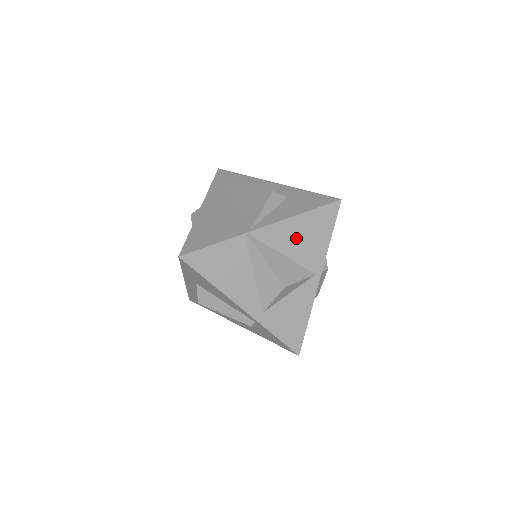
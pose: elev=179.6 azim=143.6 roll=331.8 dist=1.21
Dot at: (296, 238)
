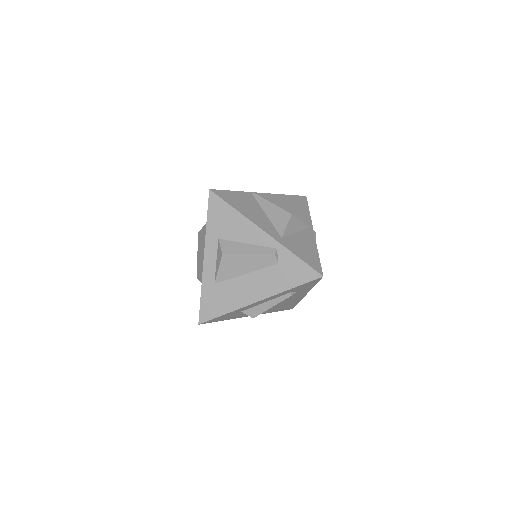
Dot at: (286, 205)
